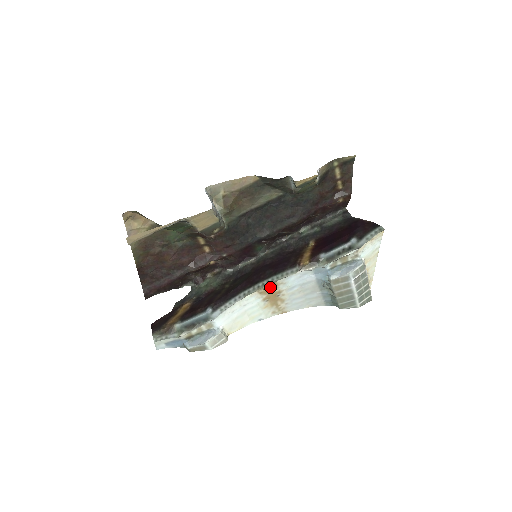
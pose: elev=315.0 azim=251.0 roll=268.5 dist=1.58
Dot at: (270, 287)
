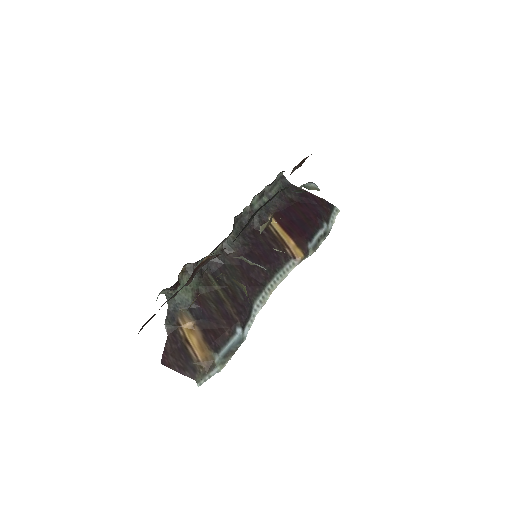
Dot at: occluded
